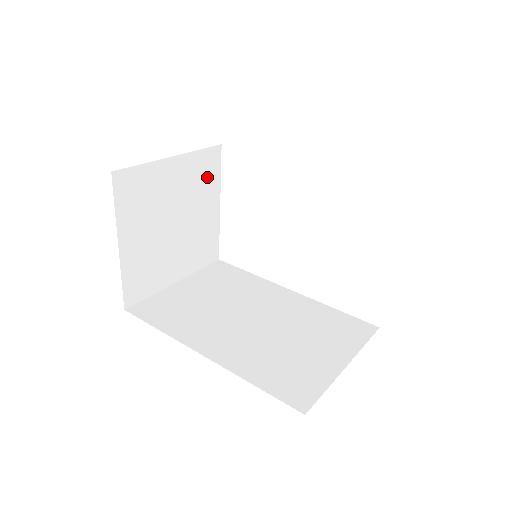
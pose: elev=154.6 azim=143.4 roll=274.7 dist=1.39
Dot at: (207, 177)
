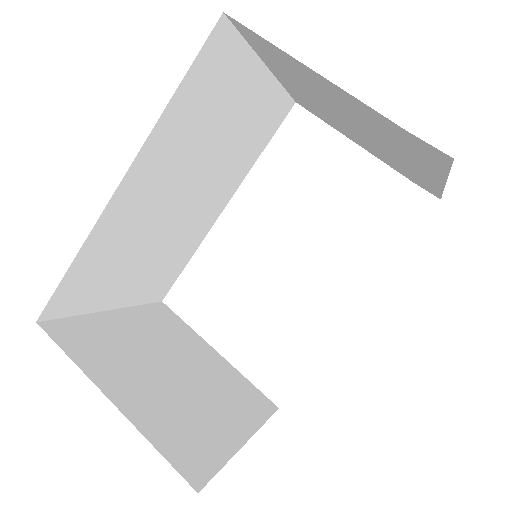
Dot at: (173, 328)
